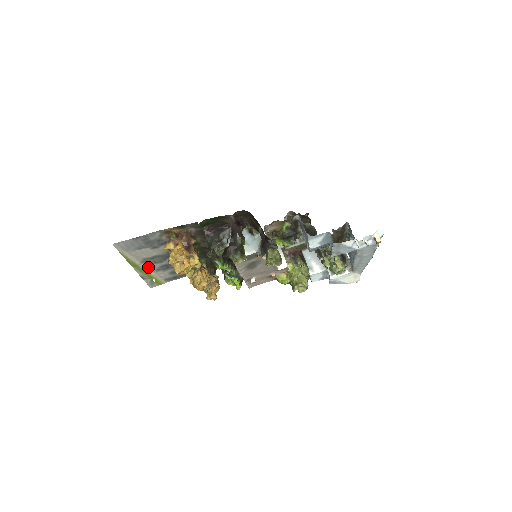
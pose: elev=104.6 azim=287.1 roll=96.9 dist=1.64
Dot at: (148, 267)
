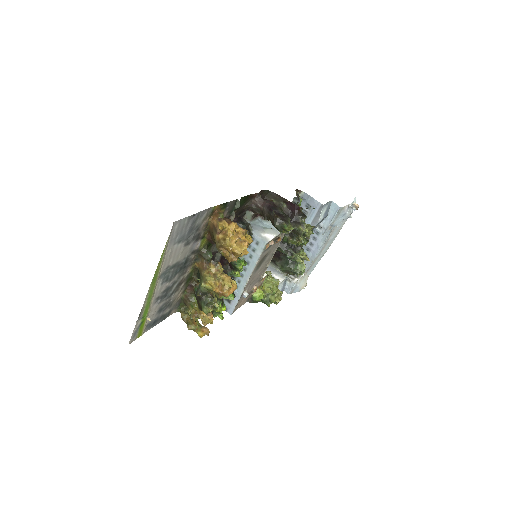
Dot at: (156, 290)
